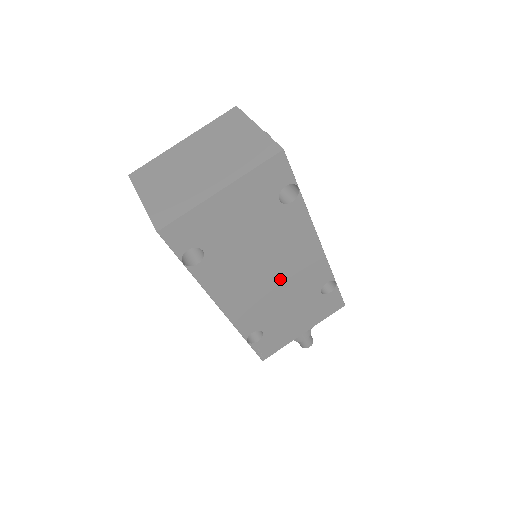
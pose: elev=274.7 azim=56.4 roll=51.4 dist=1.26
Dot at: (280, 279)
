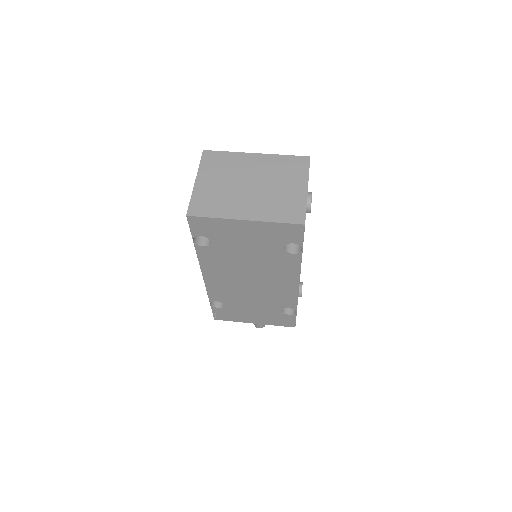
Dot at: (256, 287)
